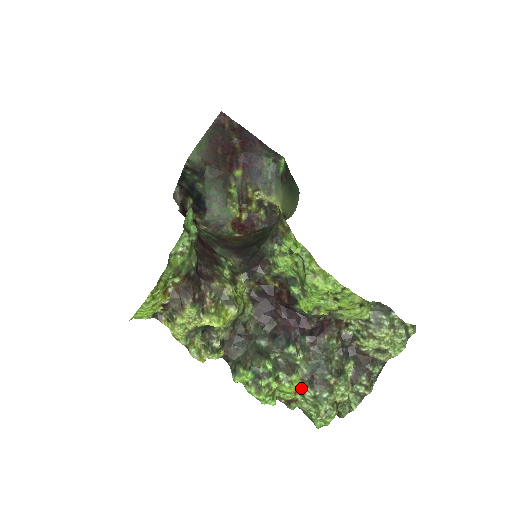
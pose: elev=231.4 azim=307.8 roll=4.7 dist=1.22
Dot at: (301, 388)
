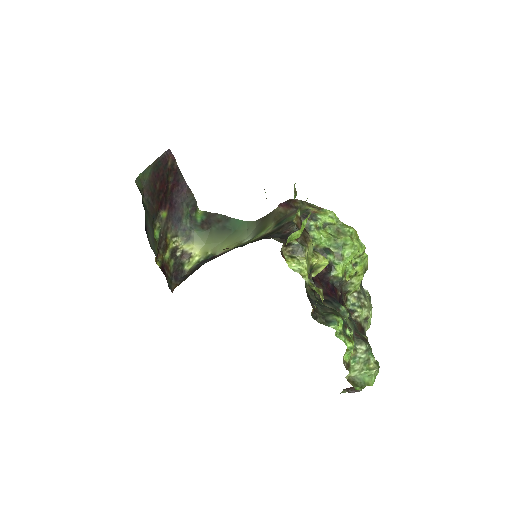
Dot at: (354, 347)
